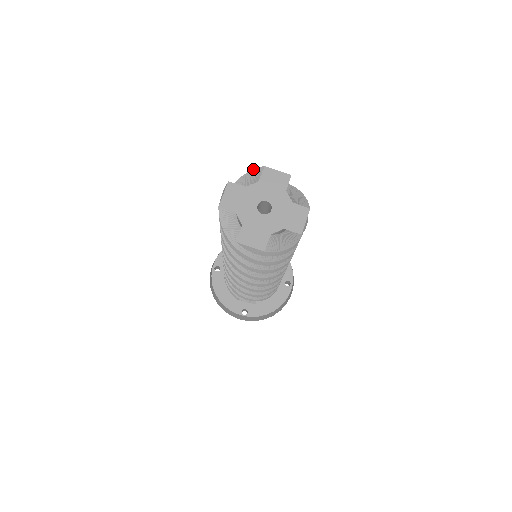
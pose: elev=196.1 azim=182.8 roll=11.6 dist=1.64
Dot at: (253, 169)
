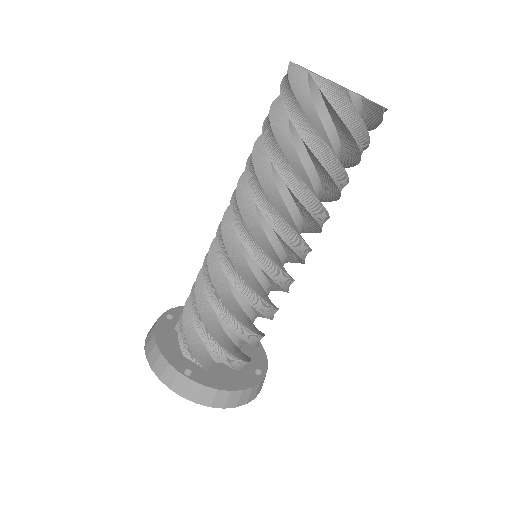
Dot at: occluded
